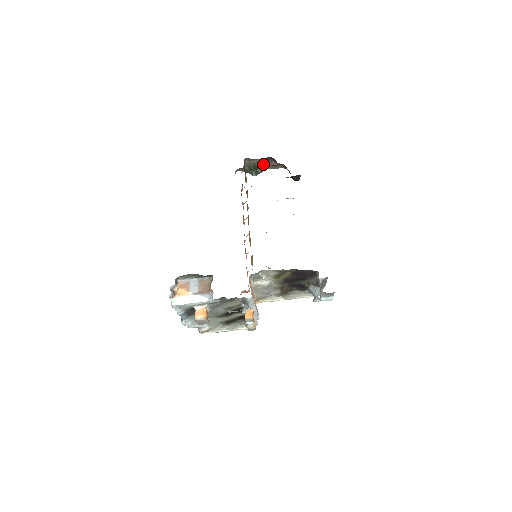
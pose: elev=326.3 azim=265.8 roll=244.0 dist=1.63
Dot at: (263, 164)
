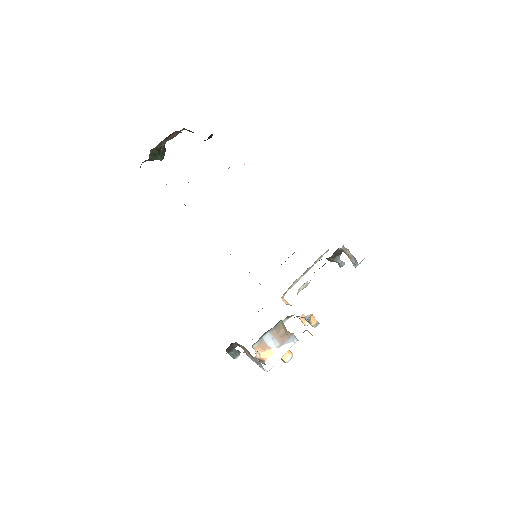
Dot at: (165, 141)
